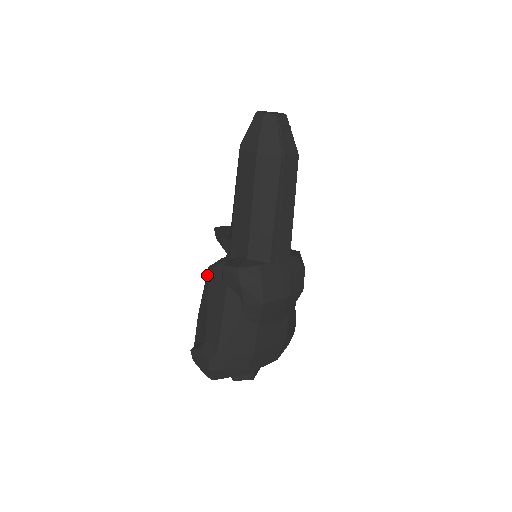
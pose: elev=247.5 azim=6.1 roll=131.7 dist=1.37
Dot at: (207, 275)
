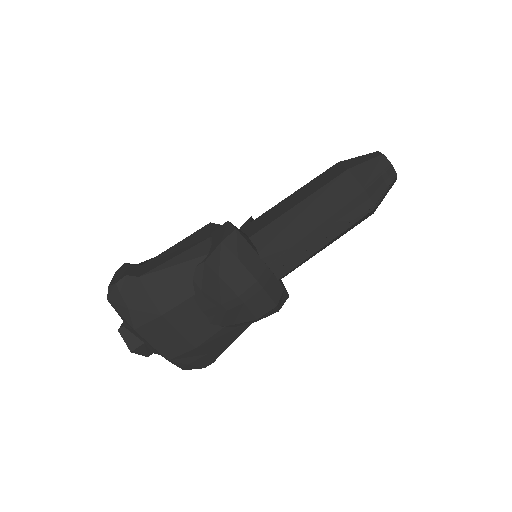
Dot at: occluded
